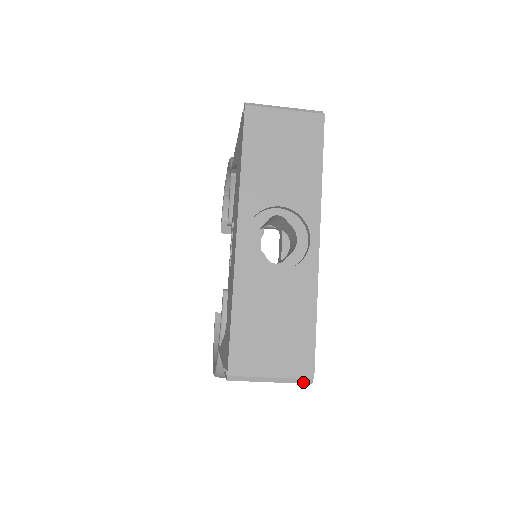
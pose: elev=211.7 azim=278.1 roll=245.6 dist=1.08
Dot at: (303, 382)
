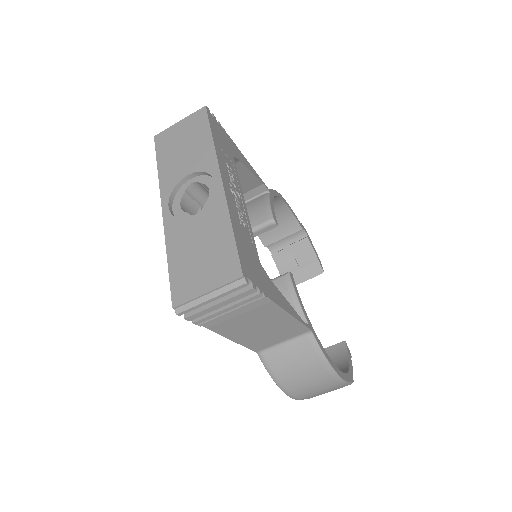
Dot at: (238, 285)
